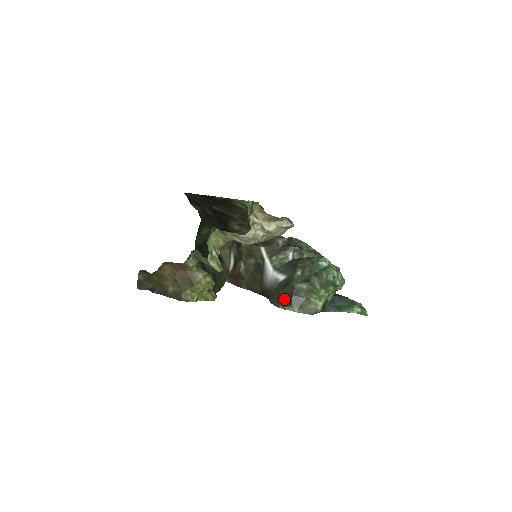
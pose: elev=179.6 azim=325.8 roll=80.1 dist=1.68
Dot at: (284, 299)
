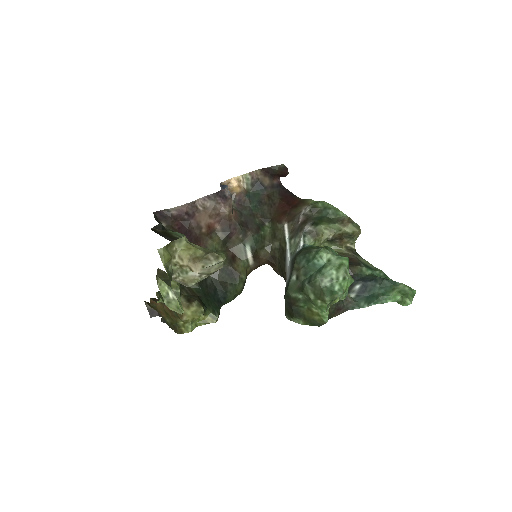
Dot at: (287, 309)
